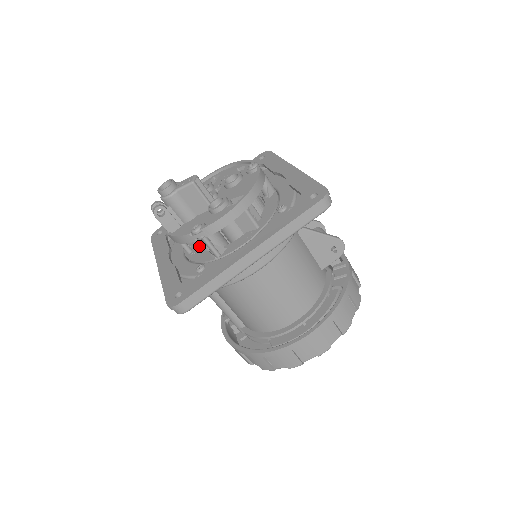
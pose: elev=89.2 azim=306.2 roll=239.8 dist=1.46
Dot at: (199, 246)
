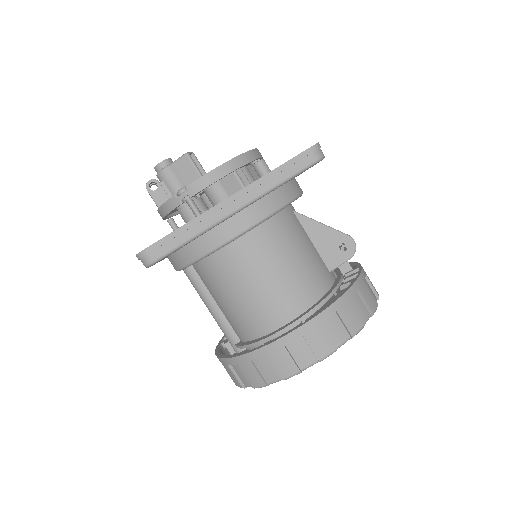
Dot at: occluded
